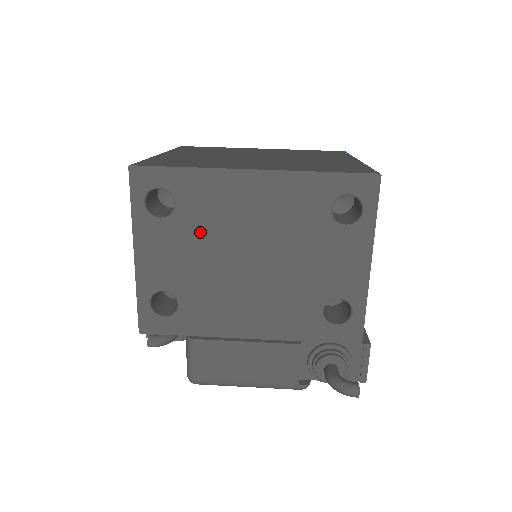
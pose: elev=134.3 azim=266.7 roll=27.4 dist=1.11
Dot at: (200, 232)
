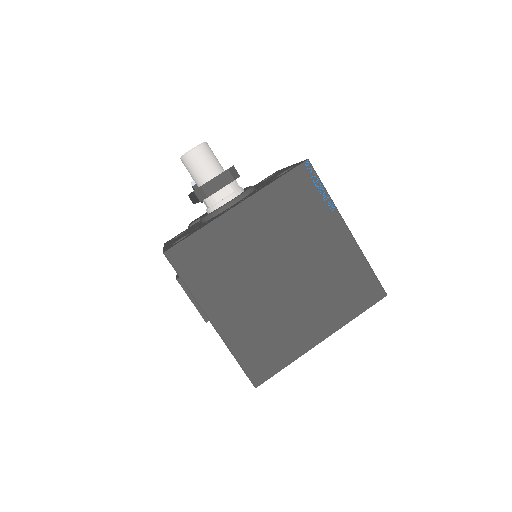
Dot at: occluded
